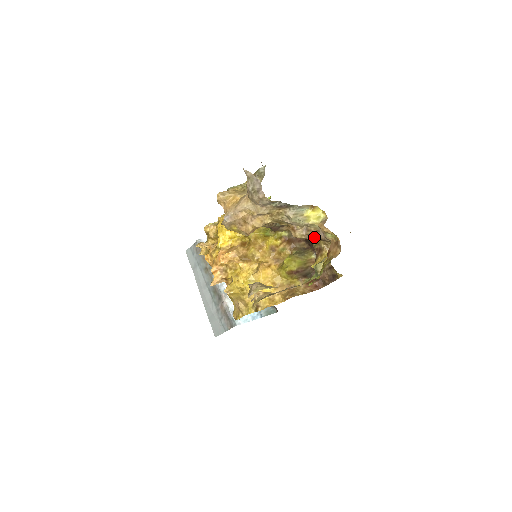
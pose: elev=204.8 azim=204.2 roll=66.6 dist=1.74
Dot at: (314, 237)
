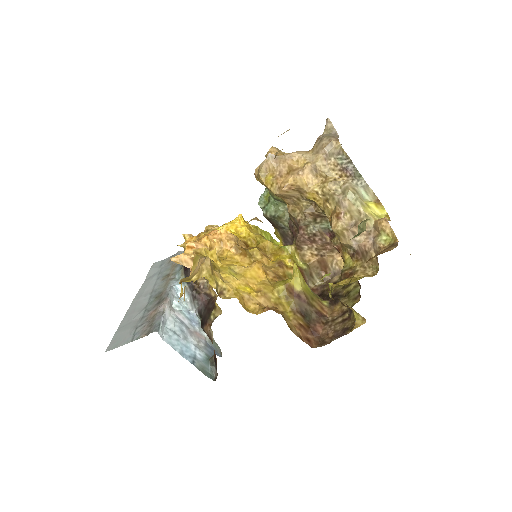
Dot at: (356, 244)
